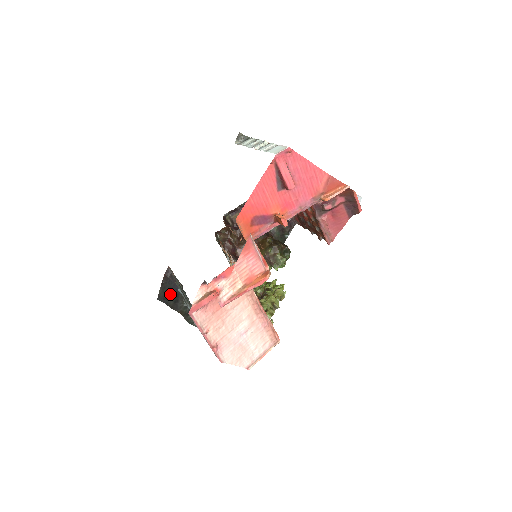
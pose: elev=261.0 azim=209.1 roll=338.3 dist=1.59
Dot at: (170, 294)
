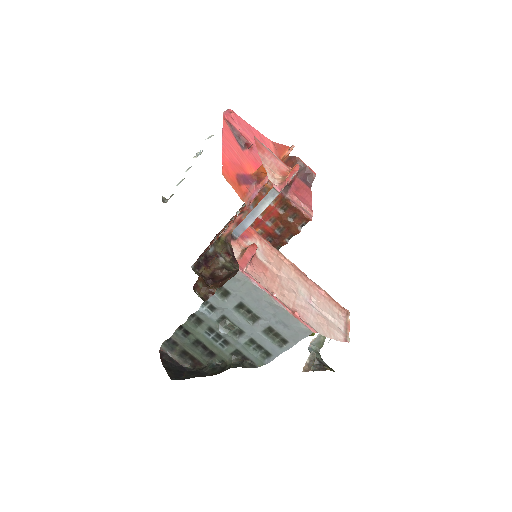
Dot at: (182, 374)
